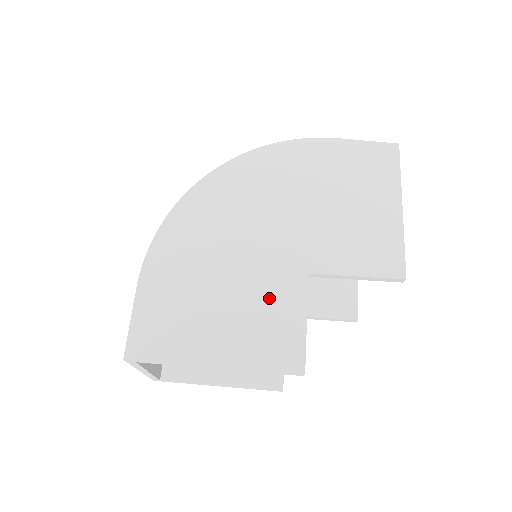
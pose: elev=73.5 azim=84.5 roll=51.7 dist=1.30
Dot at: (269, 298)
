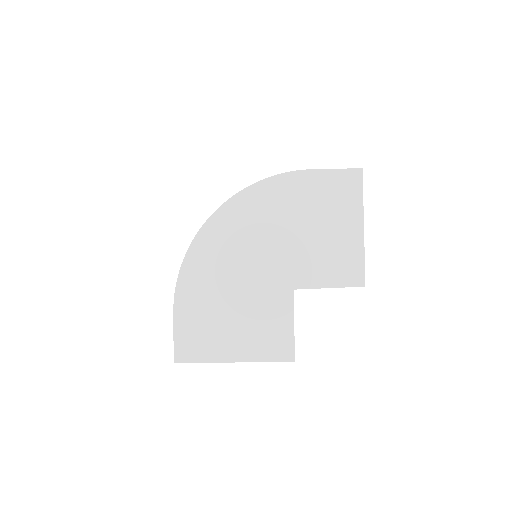
Dot at: (267, 311)
